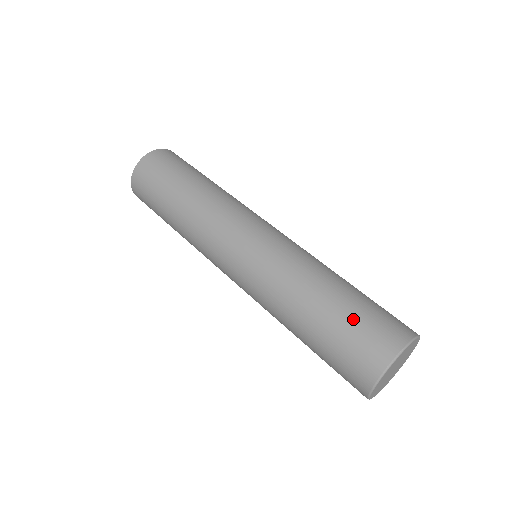
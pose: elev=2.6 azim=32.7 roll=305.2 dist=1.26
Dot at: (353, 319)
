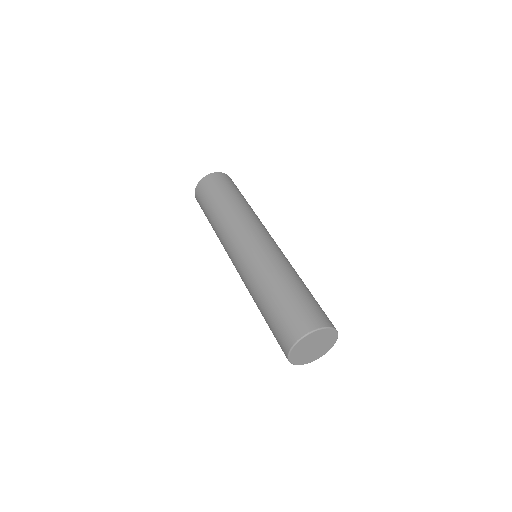
Dot at: (289, 306)
